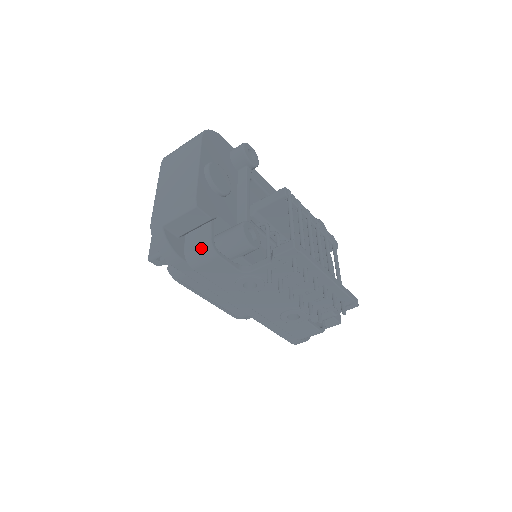
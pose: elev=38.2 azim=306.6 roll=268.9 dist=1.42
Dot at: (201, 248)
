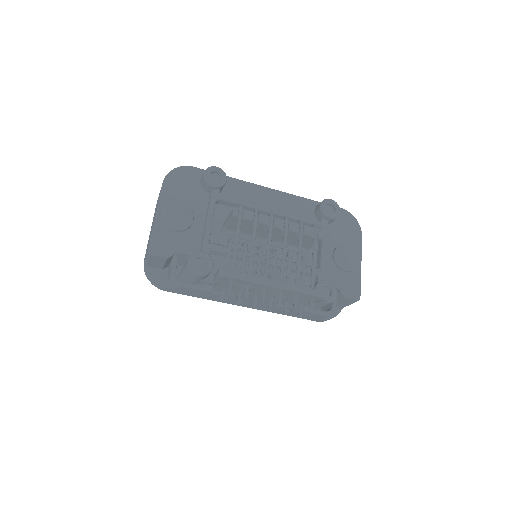
Dot at: (170, 280)
